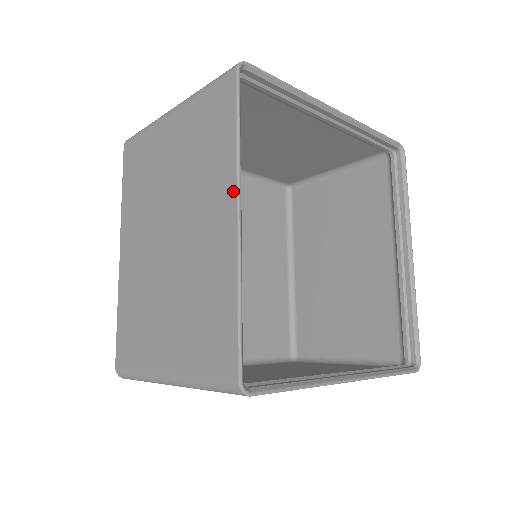
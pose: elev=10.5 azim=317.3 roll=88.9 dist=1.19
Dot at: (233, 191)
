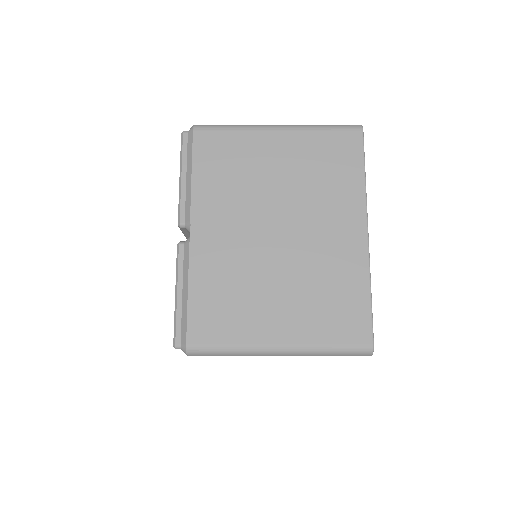
Dot at: (363, 214)
